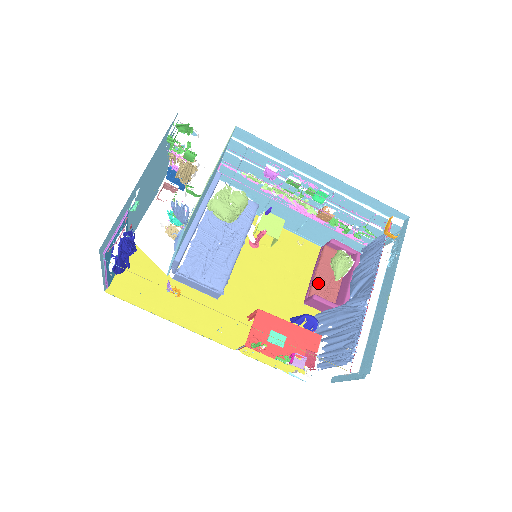
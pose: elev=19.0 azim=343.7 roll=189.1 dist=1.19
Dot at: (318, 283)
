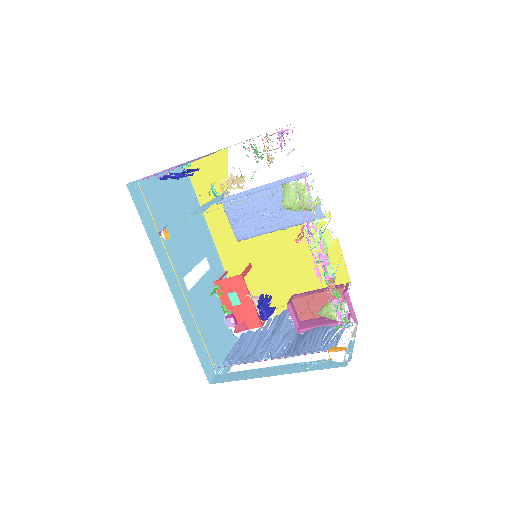
Dot at: (307, 300)
